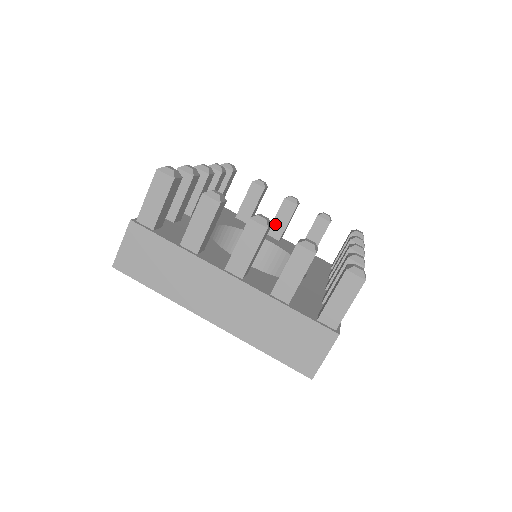
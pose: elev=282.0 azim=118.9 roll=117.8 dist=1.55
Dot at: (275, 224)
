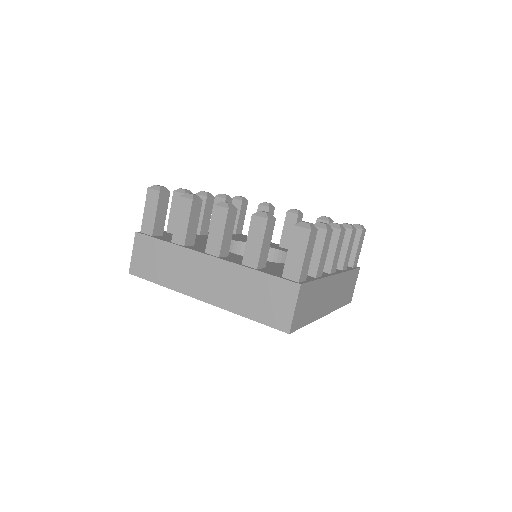
Dot at: (284, 236)
